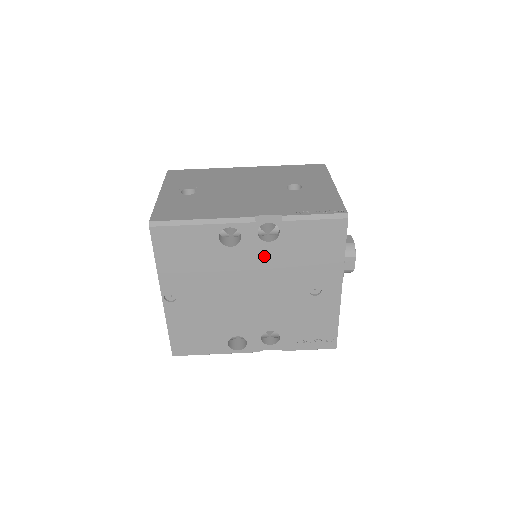
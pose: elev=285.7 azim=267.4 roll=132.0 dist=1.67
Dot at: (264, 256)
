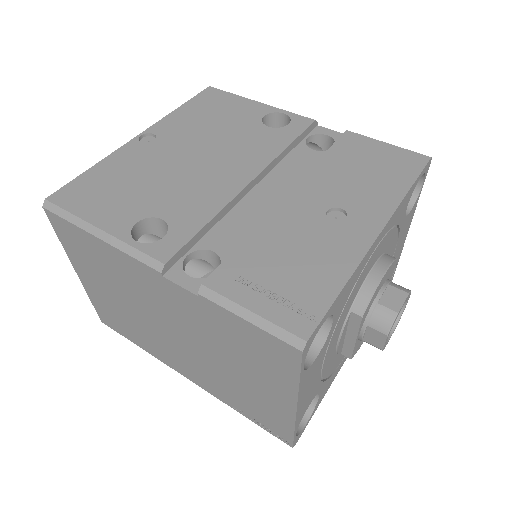
Dot at: (295, 159)
